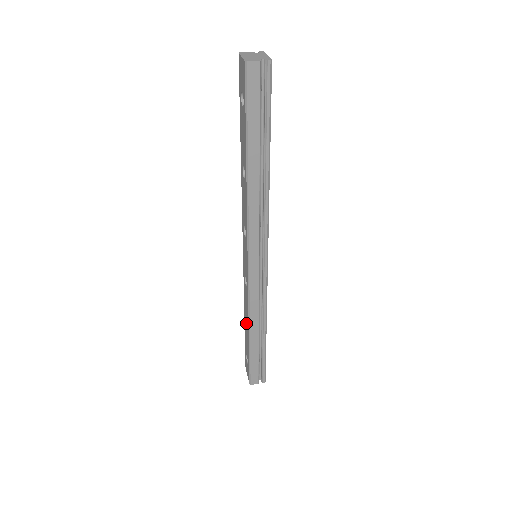
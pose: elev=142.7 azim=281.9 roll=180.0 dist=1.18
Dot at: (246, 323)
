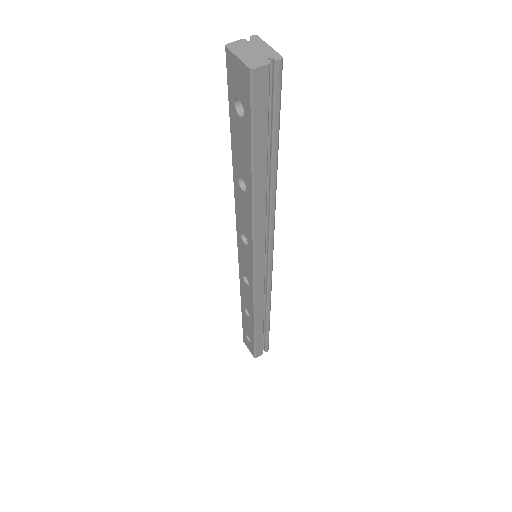
Dot at: (245, 311)
